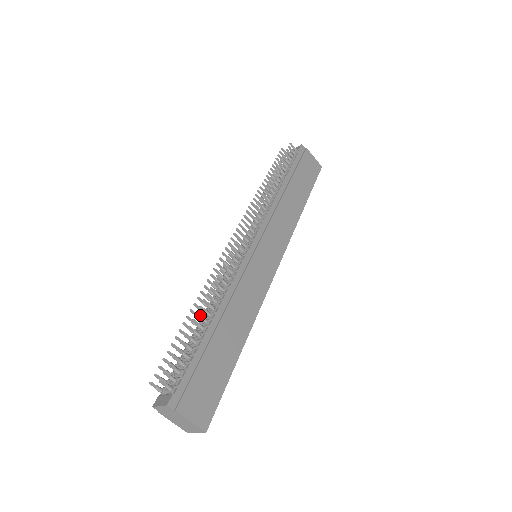
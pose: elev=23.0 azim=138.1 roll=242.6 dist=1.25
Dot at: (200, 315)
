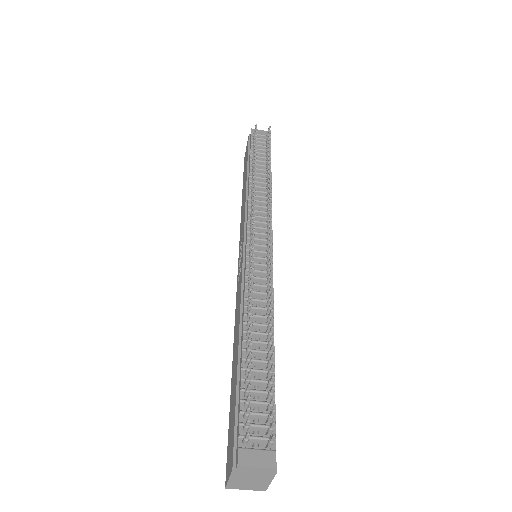
Dot at: (273, 338)
